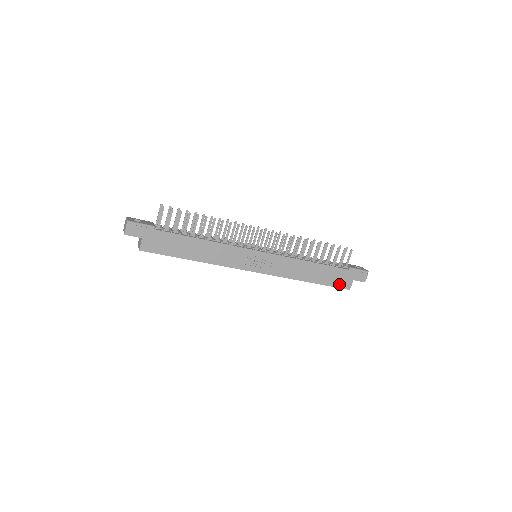
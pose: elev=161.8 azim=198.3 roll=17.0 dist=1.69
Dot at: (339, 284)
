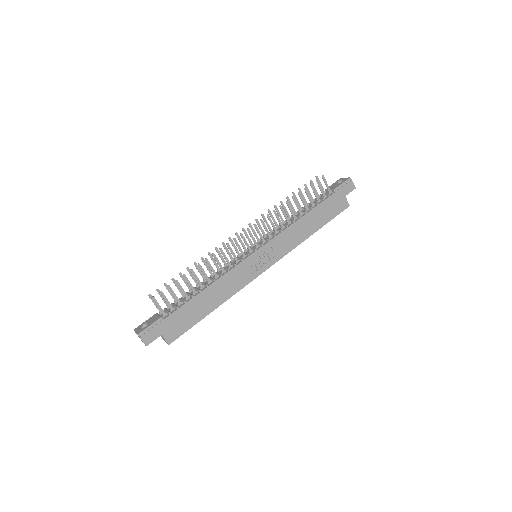
Dot at: (338, 210)
